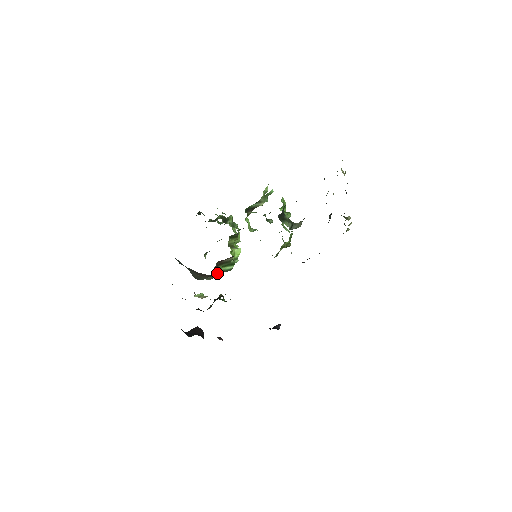
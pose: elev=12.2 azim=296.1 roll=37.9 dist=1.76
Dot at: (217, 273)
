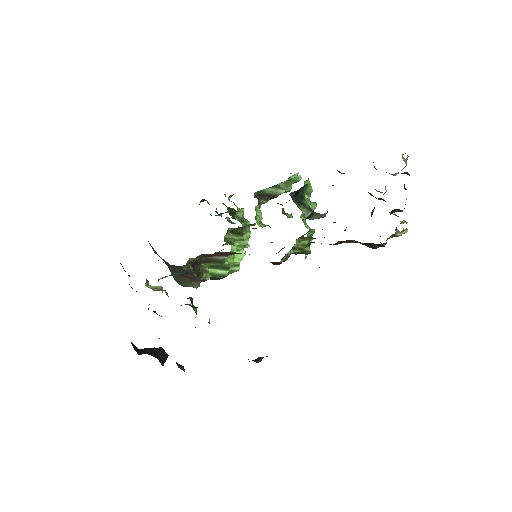
Dot at: (196, 269)
